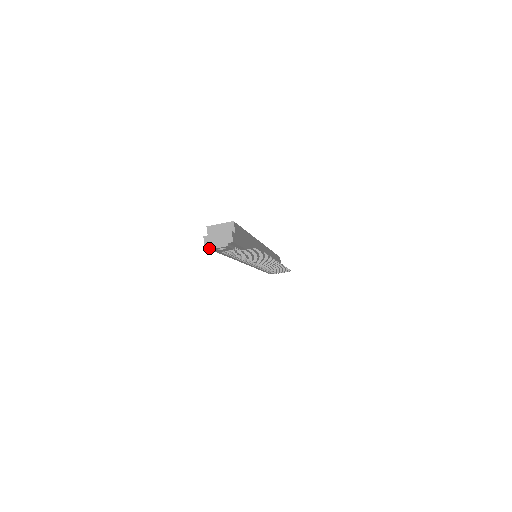
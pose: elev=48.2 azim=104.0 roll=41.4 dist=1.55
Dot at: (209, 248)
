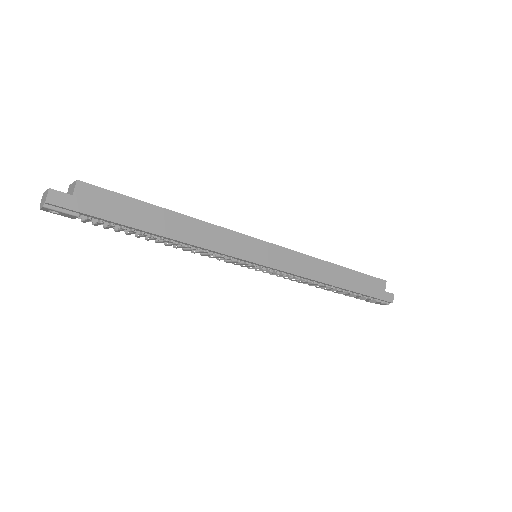
Dot at: occluded
